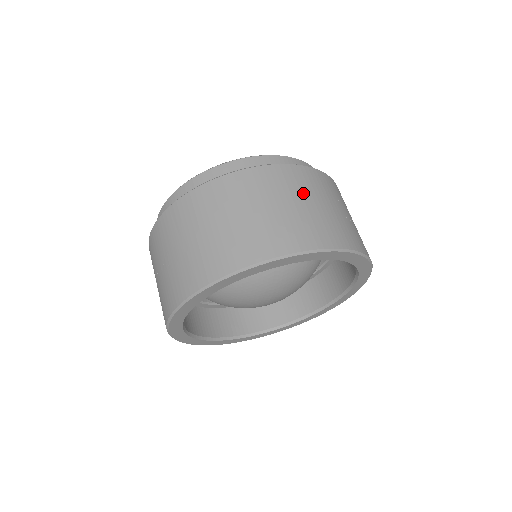
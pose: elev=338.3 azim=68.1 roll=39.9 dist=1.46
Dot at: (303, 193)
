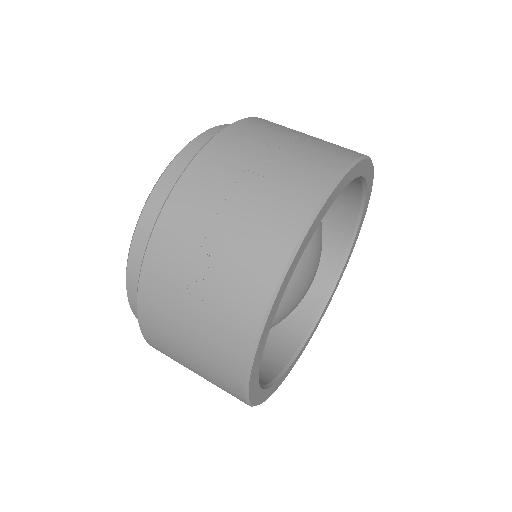
Dot at: occluded
